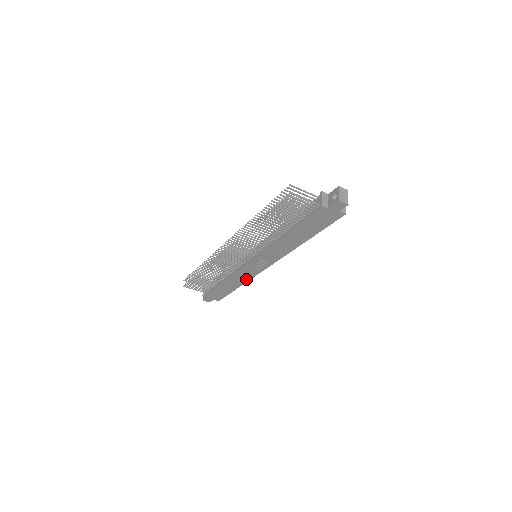
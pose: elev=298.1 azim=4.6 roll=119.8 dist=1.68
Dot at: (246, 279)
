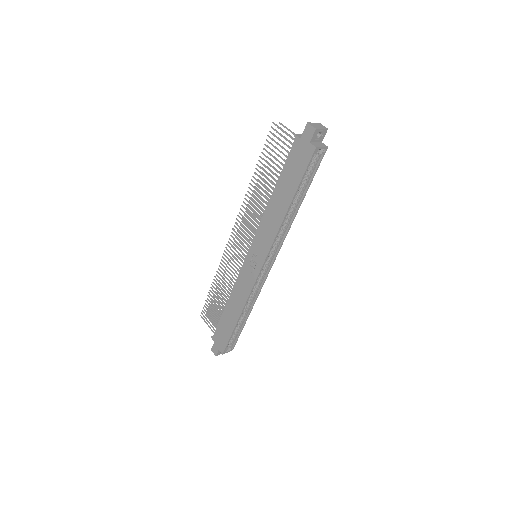
Dot at: (244, 299)
